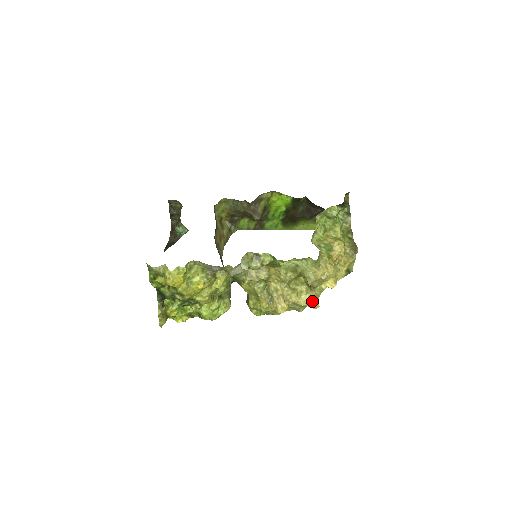
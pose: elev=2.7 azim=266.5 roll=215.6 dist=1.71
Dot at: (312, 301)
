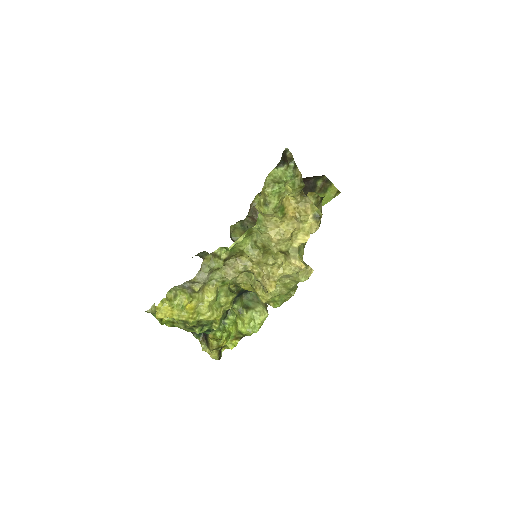
Dot at: (293, 265)
